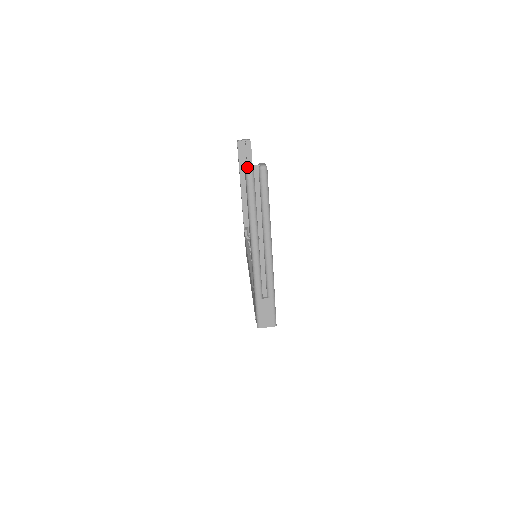
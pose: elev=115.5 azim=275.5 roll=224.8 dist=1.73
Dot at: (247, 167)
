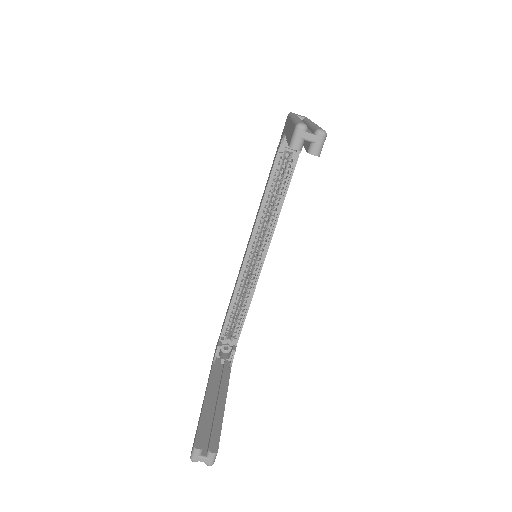
Dot at: occluded
